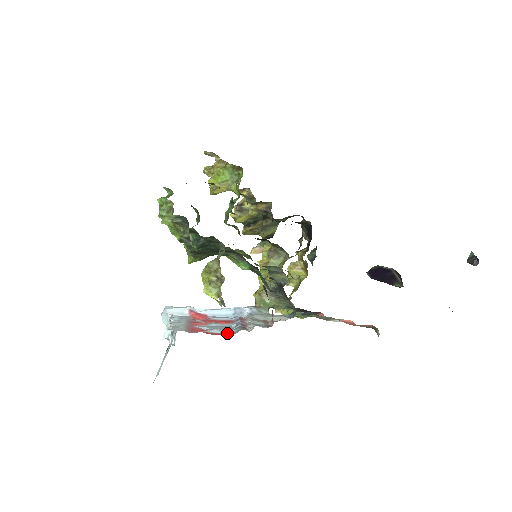
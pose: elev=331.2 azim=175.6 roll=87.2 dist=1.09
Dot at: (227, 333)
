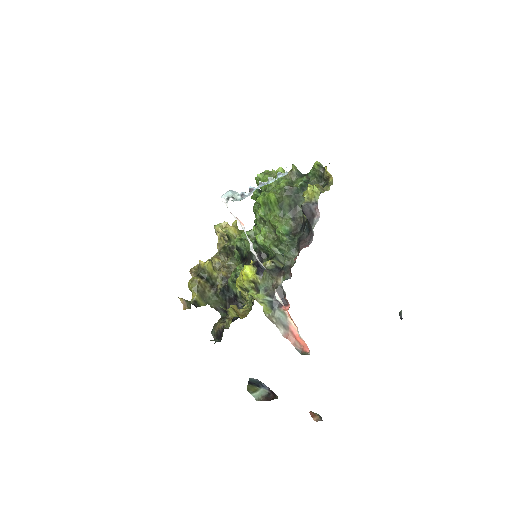
Dot at: occluded
